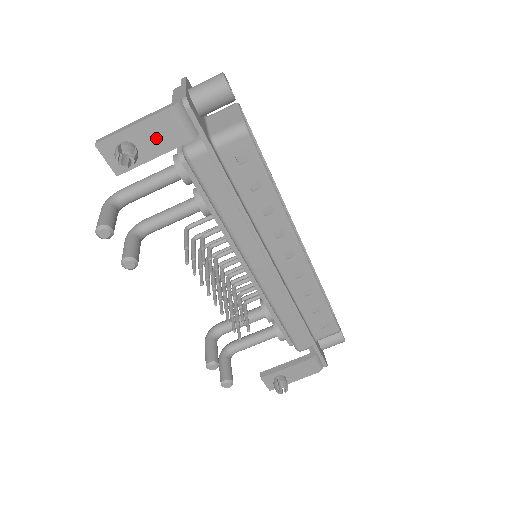
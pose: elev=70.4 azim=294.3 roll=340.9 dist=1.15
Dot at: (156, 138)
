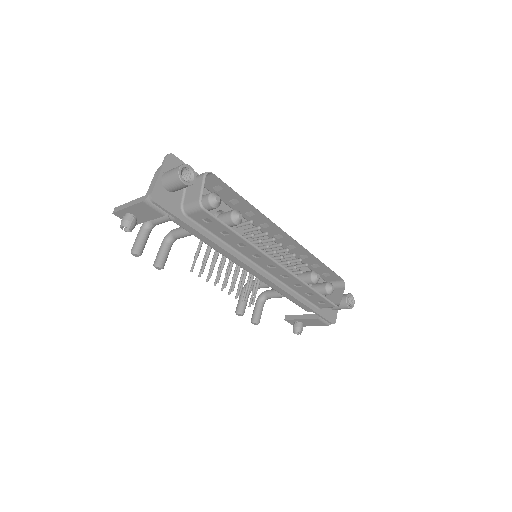
Dot at: (143, 213)
